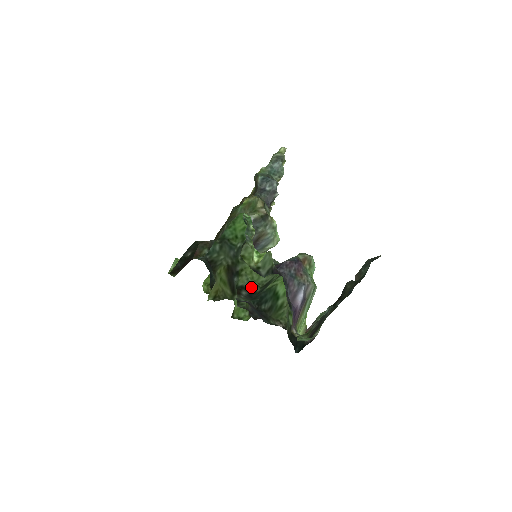
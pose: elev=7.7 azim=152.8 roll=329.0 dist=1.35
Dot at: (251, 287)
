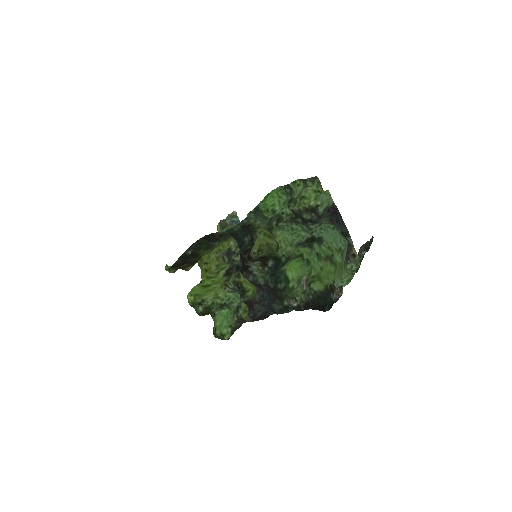
Dot at: (277, 257)
